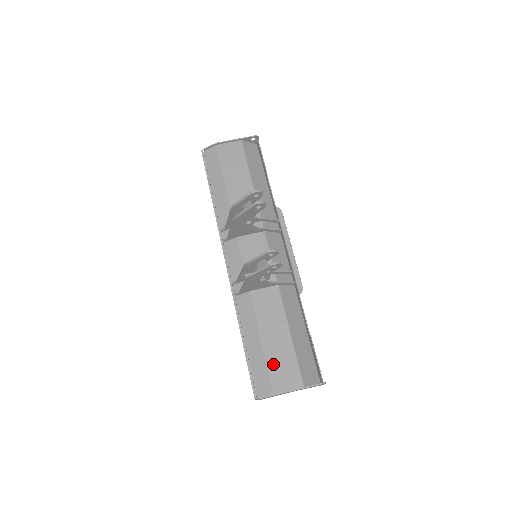
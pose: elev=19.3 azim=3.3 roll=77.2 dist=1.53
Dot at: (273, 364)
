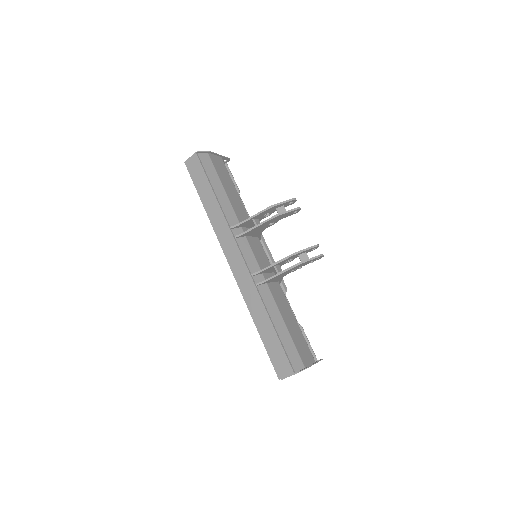
Dot at: (297, 344)
